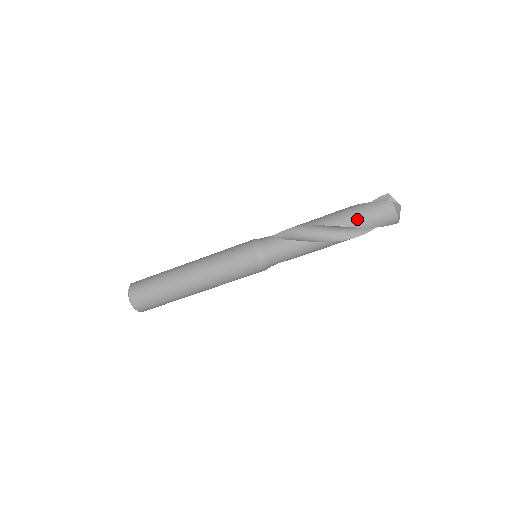
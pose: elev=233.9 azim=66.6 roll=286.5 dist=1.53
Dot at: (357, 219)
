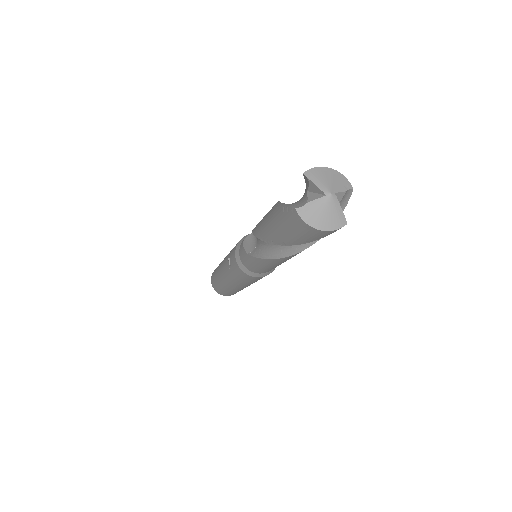
Dot at: (279, 236)
